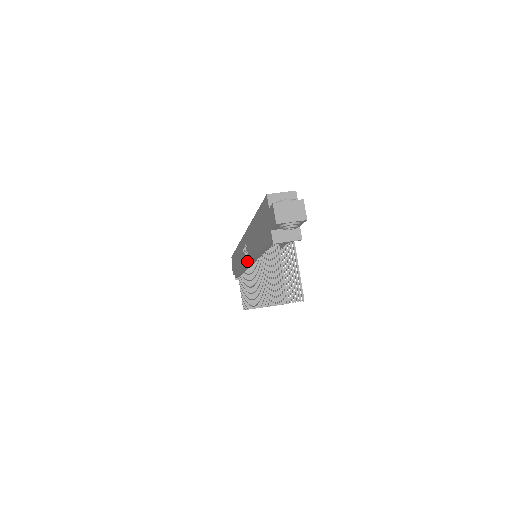
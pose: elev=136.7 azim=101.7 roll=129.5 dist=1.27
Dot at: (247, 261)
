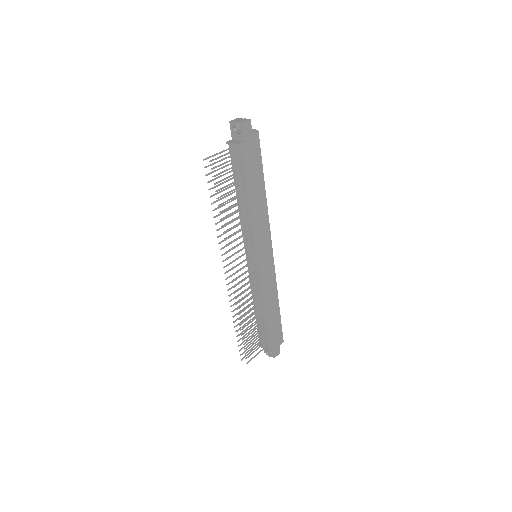
Dot at: occluded
